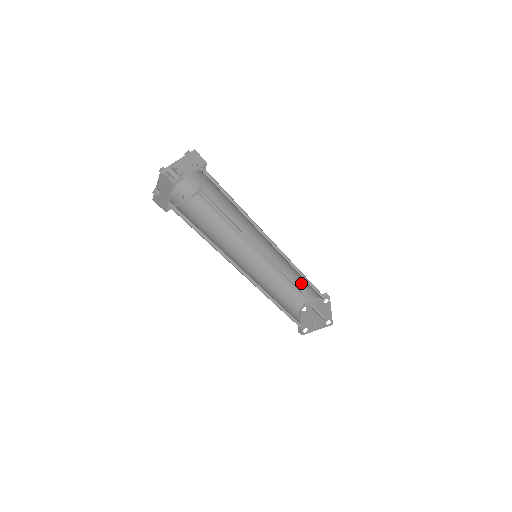
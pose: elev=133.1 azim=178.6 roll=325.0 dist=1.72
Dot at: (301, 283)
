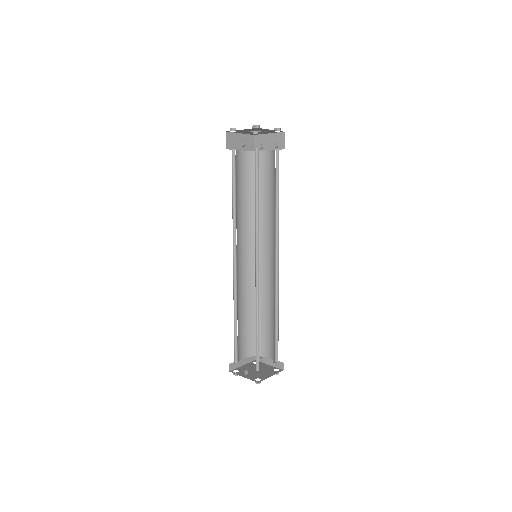
Dot at: (272, 330)
